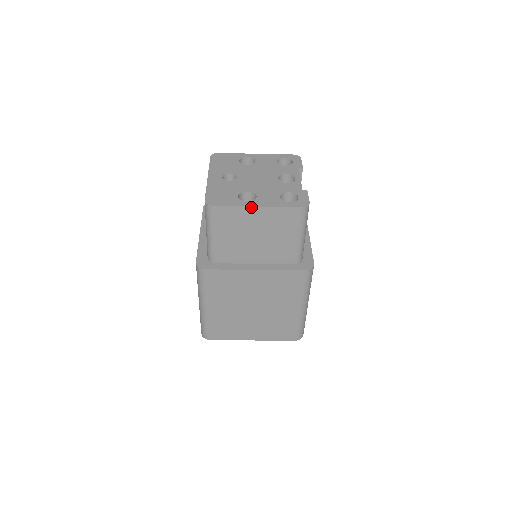
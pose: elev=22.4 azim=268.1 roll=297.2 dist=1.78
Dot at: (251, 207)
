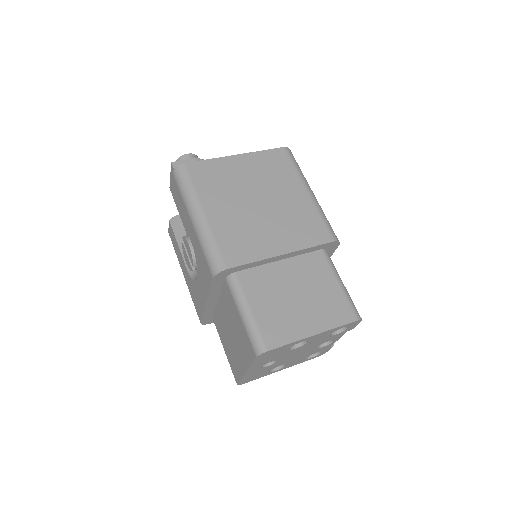
Dot at: (276, 371)
